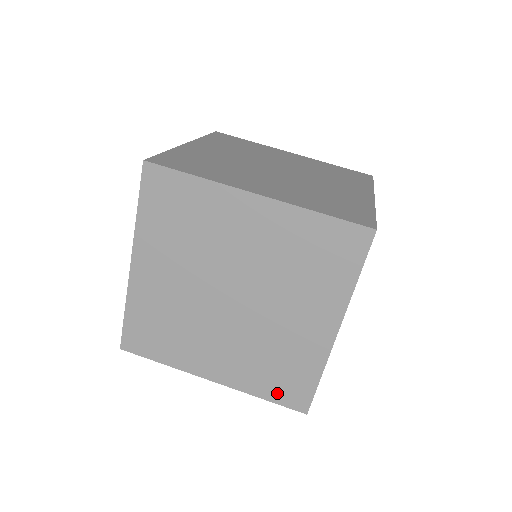
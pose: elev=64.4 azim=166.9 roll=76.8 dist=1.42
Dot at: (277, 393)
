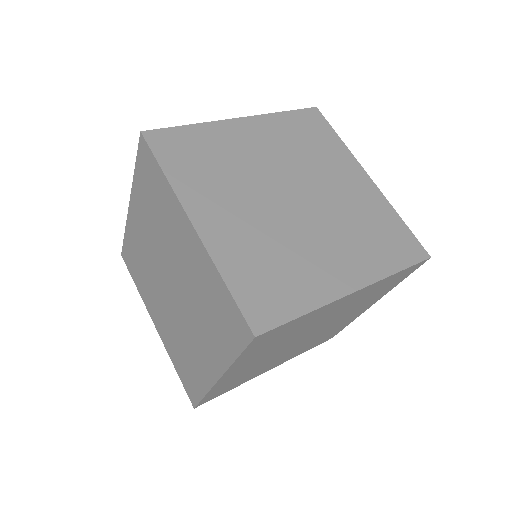
Dot at: (182, 376)
